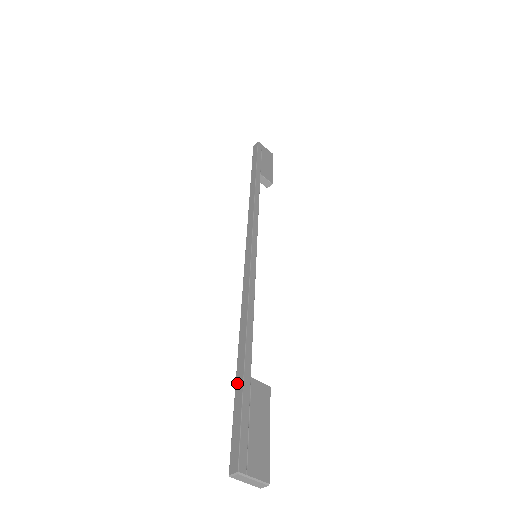
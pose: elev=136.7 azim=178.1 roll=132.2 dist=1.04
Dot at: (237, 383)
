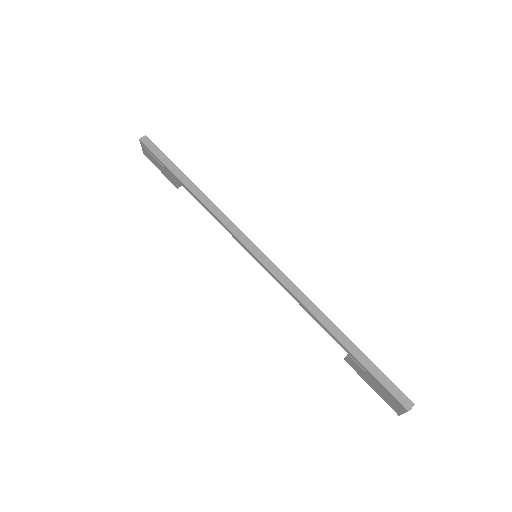
Dot at: (356, 354)
